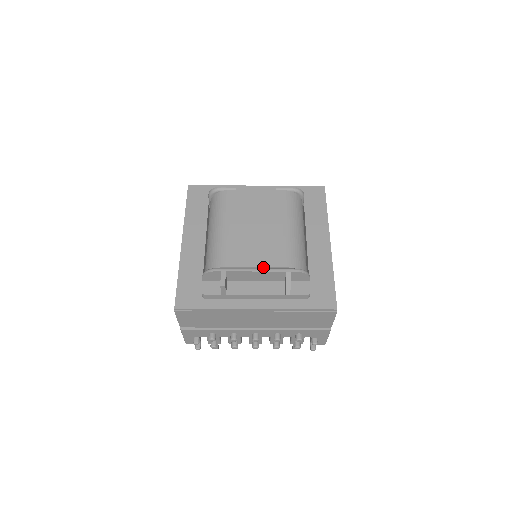
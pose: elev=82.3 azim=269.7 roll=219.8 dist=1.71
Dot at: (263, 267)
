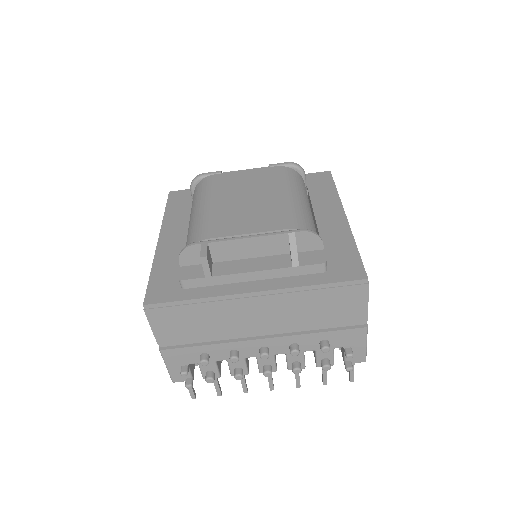
Dot at: (257, 233)
